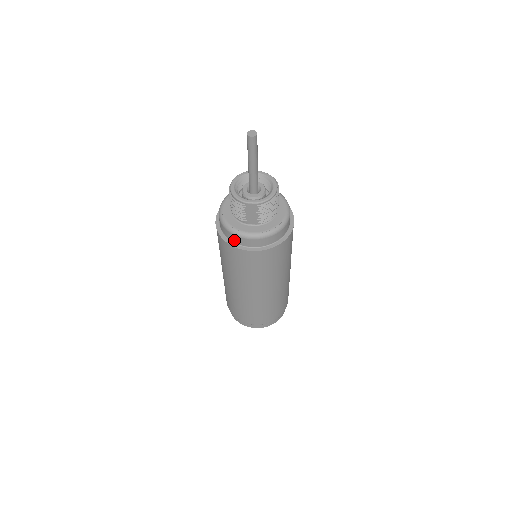
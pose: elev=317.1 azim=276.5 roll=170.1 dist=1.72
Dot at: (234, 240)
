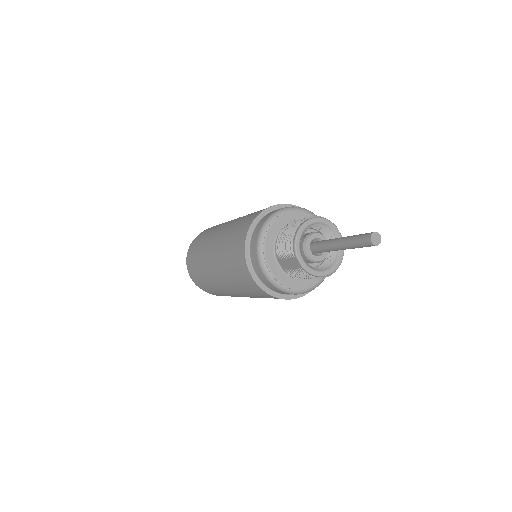
Dot at: (252, 254)
